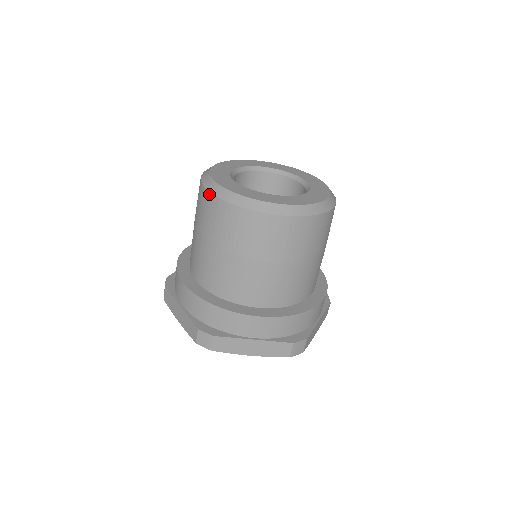
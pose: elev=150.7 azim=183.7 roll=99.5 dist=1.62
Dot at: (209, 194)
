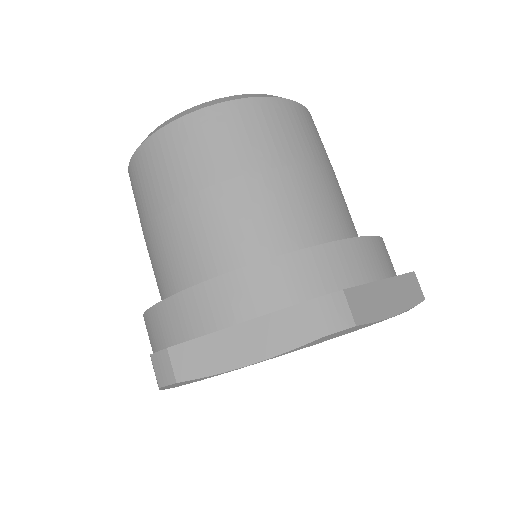
Dot at: occluded
